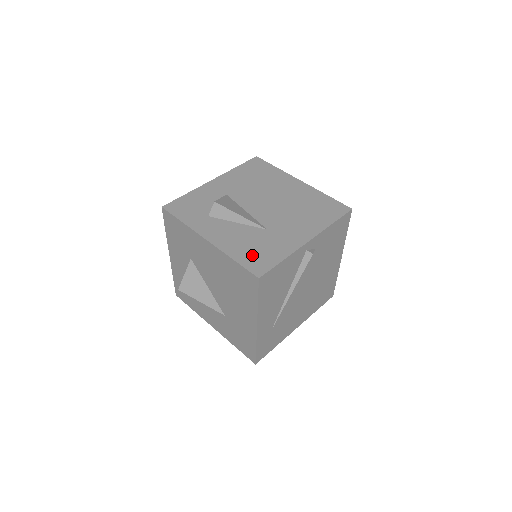
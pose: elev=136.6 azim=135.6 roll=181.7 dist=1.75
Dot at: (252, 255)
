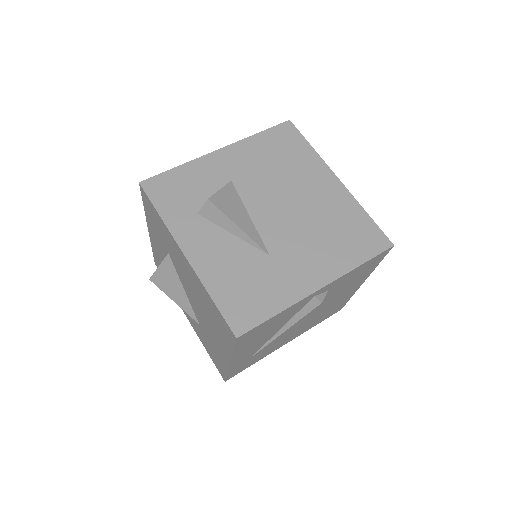
Dot at: (238, 296)
